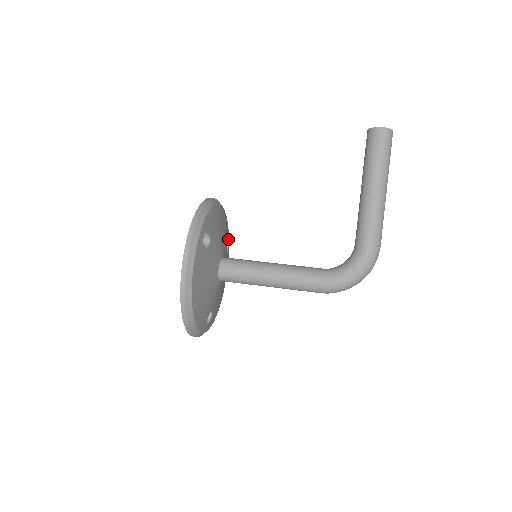
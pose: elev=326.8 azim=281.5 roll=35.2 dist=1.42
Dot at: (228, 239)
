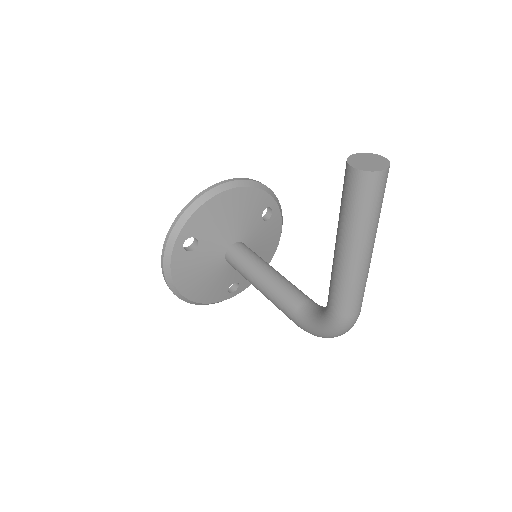
Dot at: (270, 204)
